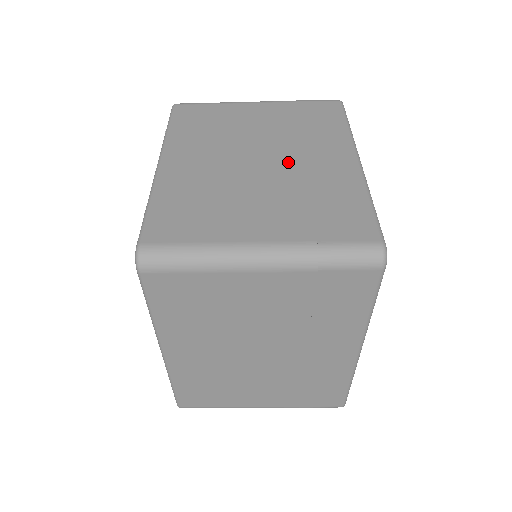
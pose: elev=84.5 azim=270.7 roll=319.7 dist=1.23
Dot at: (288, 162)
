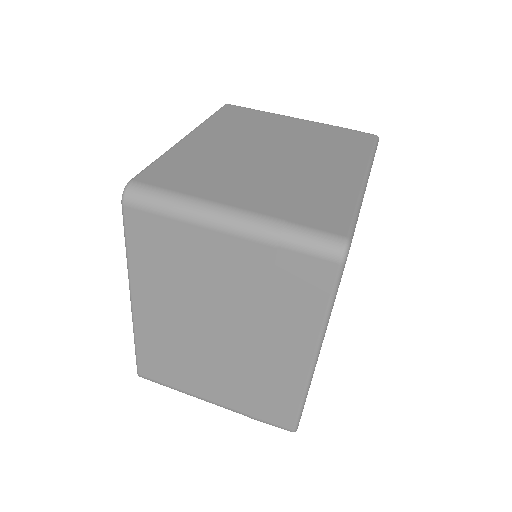
Dot at: (298, 162)
